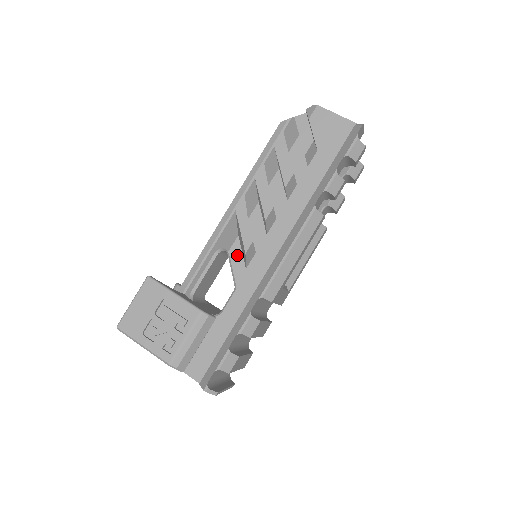
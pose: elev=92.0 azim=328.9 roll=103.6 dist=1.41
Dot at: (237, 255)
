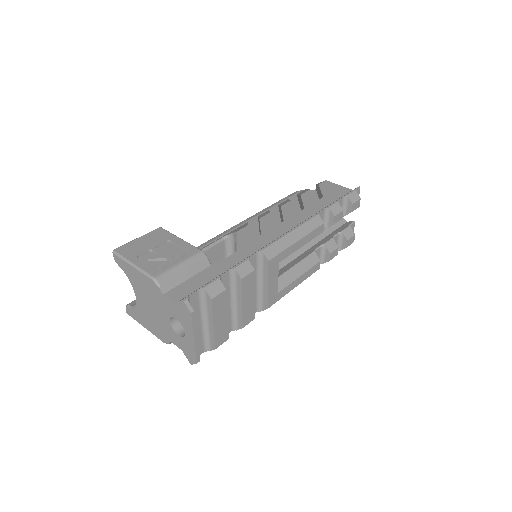
Dot at: (244, 234)
